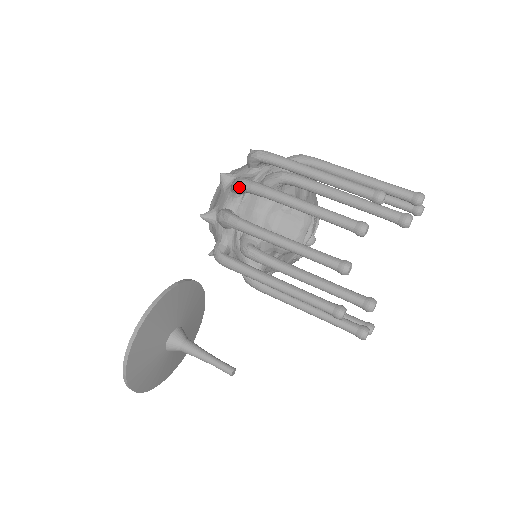
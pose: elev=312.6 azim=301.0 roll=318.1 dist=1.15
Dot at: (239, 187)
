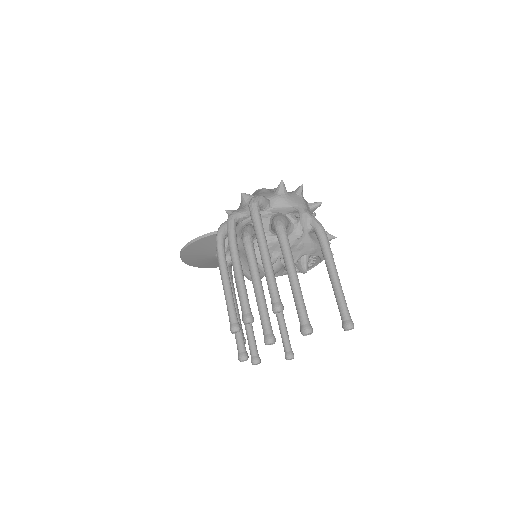
Dot at: (227, 222)
